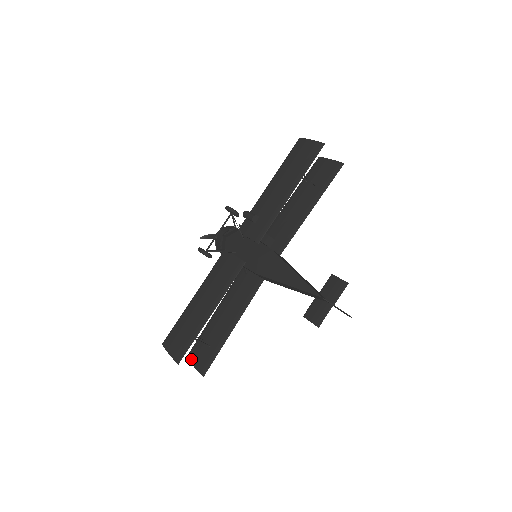
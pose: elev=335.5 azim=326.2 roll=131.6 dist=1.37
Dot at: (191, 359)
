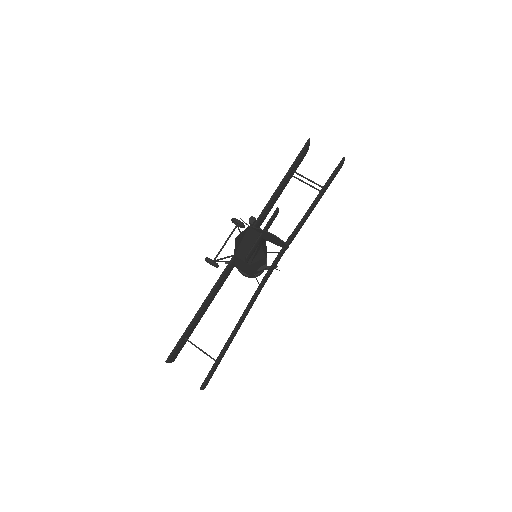
Dot at: occluded
